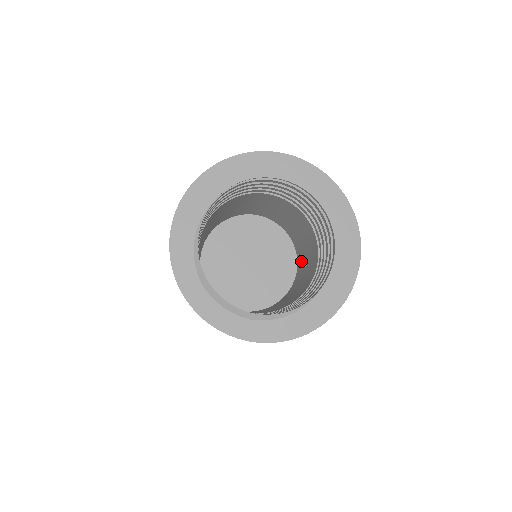
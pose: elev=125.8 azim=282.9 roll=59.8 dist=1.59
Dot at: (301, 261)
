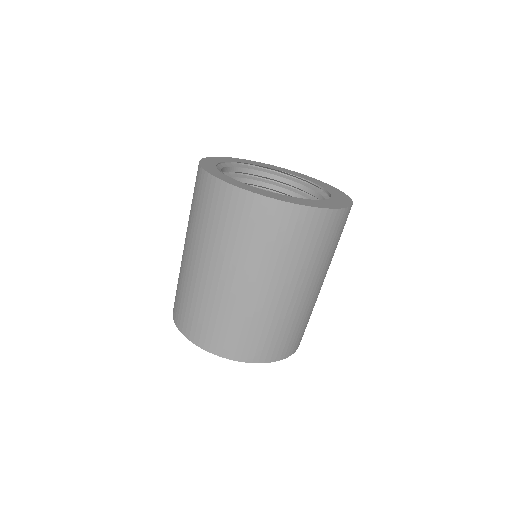
Dot at: occluded
